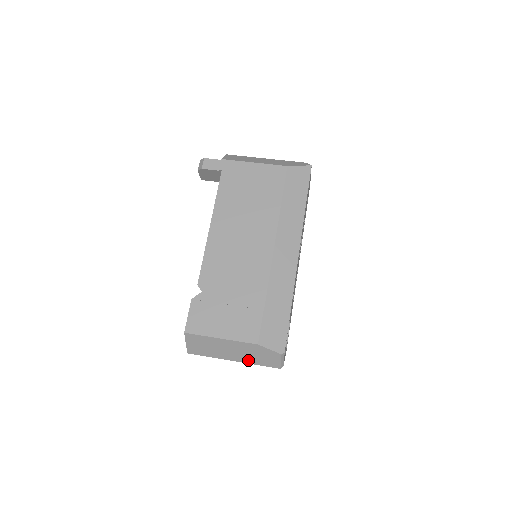
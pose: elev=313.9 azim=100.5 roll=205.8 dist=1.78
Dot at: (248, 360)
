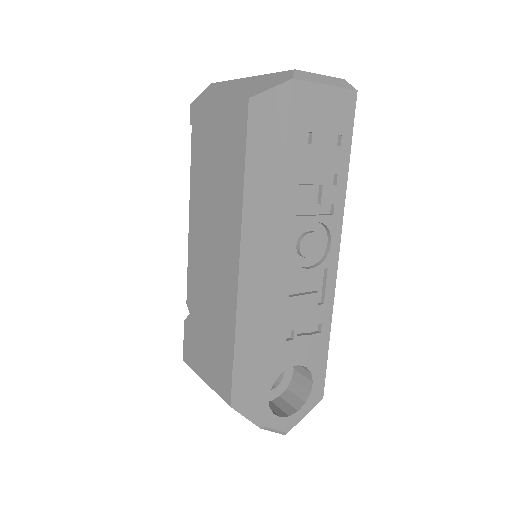
Dot at: occluded
